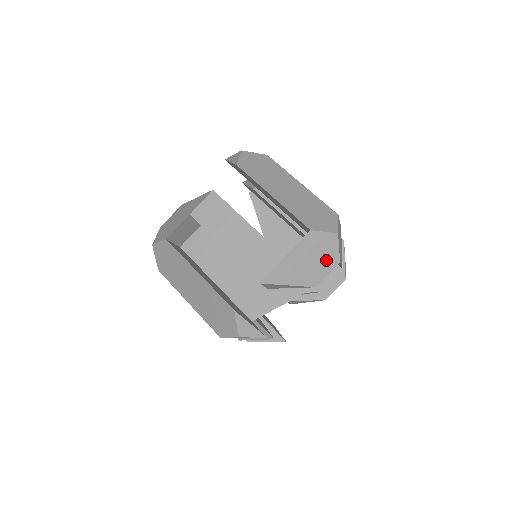
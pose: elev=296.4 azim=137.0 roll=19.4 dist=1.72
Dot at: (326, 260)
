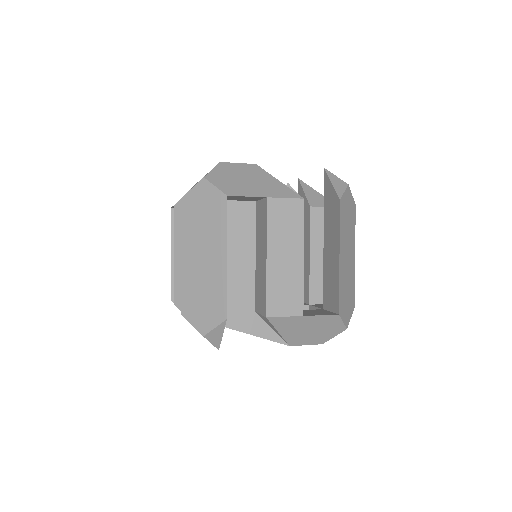
Dot at: (318, 337)
